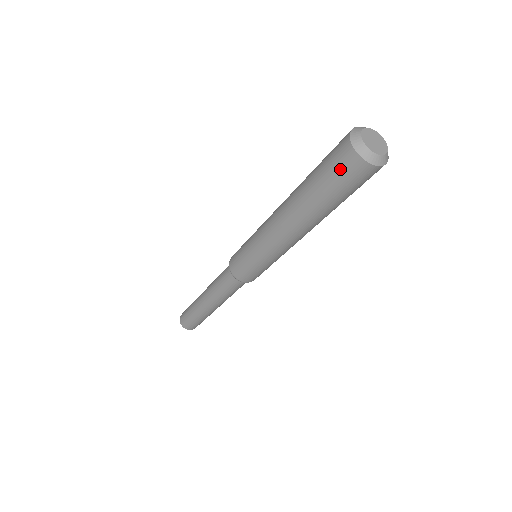
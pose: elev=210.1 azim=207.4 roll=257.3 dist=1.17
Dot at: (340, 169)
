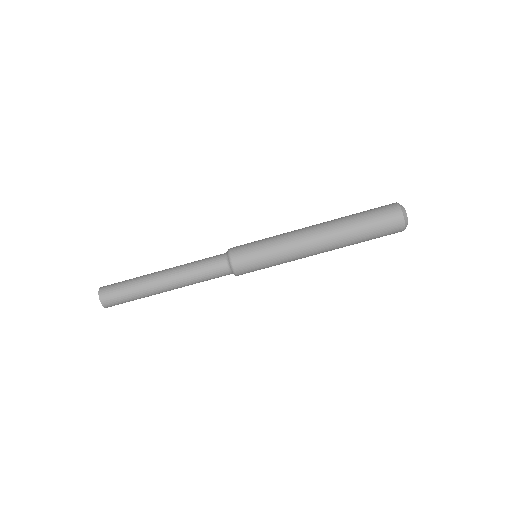
Dot at: (383, 209)
